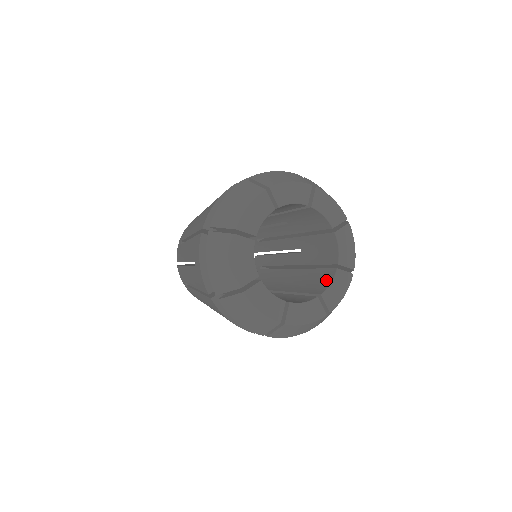
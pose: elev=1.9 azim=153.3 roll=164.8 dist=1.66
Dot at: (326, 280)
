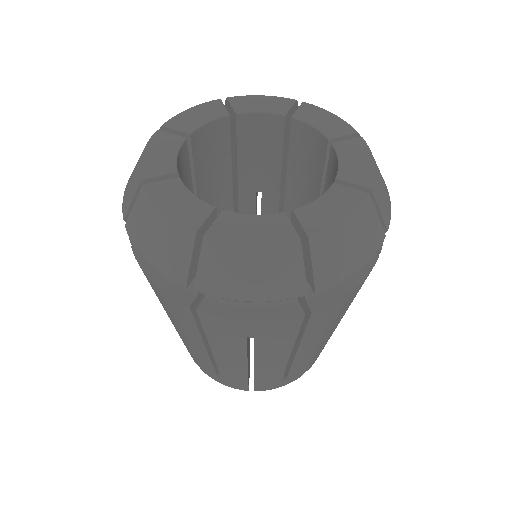
Dot at: occluded
